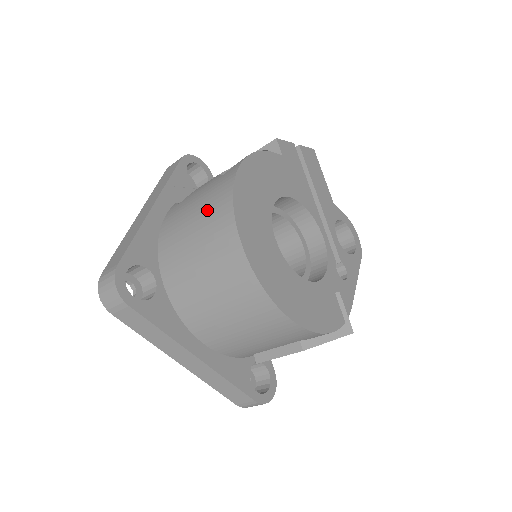
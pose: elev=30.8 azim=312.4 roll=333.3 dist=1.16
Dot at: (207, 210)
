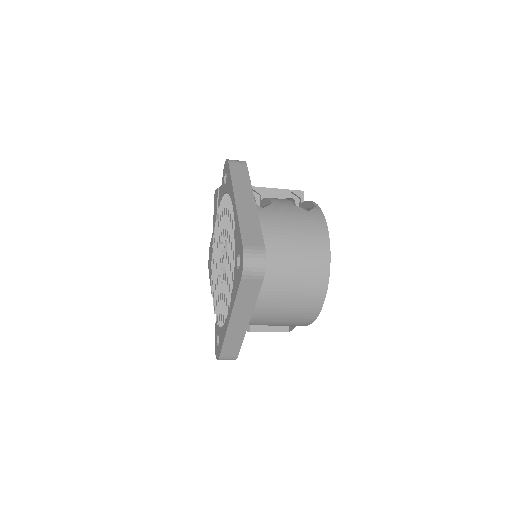
Dot at: (307, 233)
